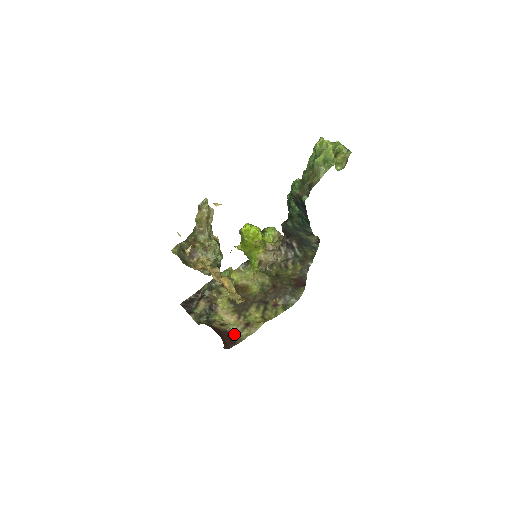
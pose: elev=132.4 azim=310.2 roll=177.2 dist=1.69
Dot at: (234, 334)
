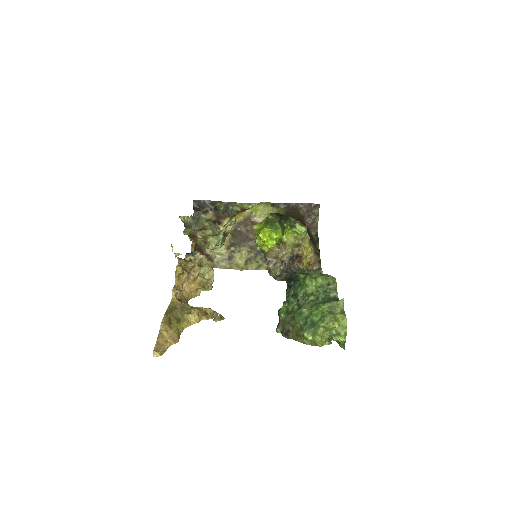
Dot at: (213, 259)
